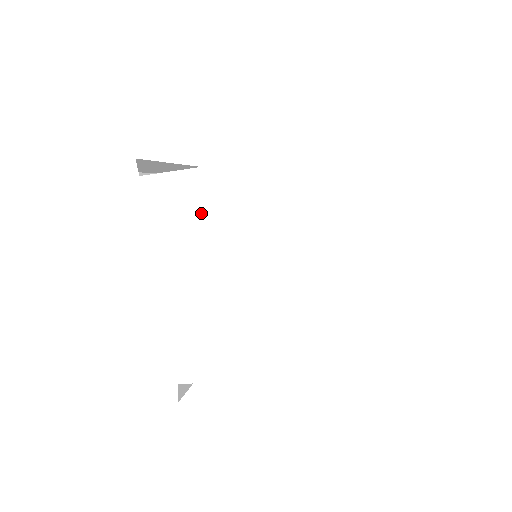
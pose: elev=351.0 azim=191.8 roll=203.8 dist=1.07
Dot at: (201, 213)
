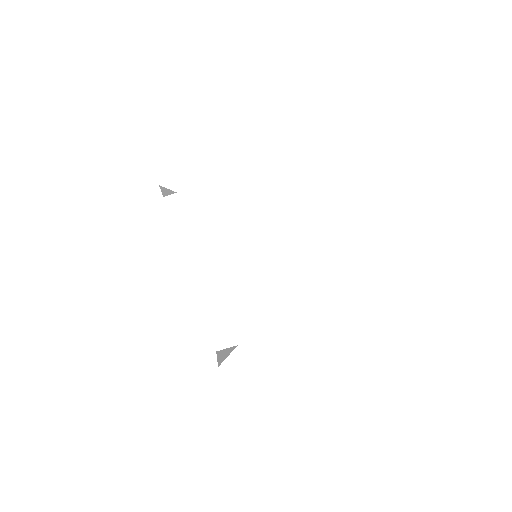
Dot at: (213, 214)
